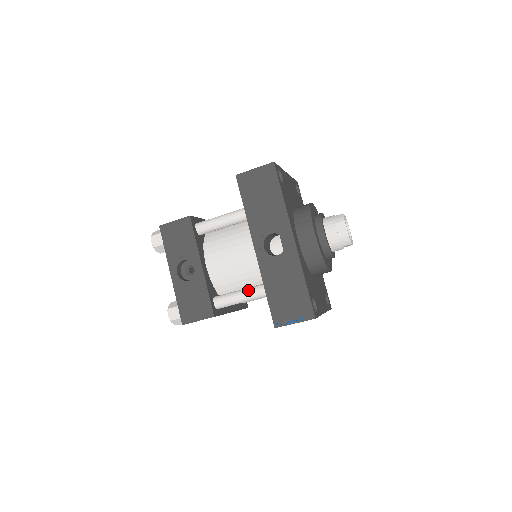
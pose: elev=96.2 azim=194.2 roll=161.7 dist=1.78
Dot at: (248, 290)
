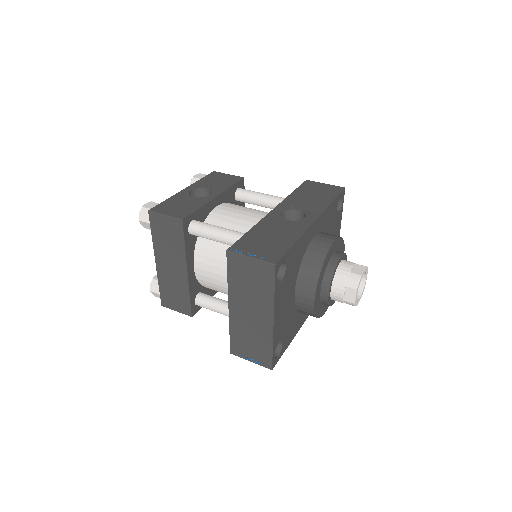
Dot at: (233, 230)
